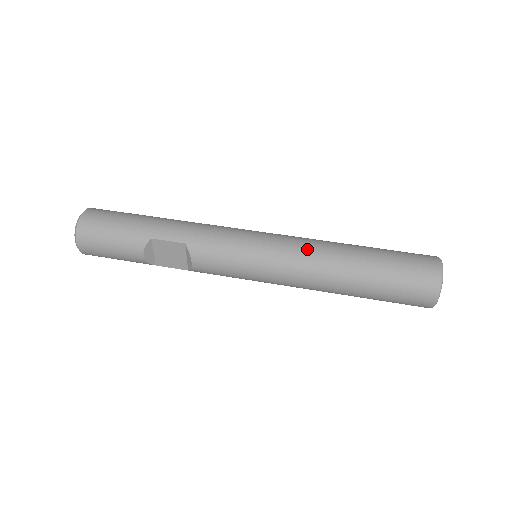
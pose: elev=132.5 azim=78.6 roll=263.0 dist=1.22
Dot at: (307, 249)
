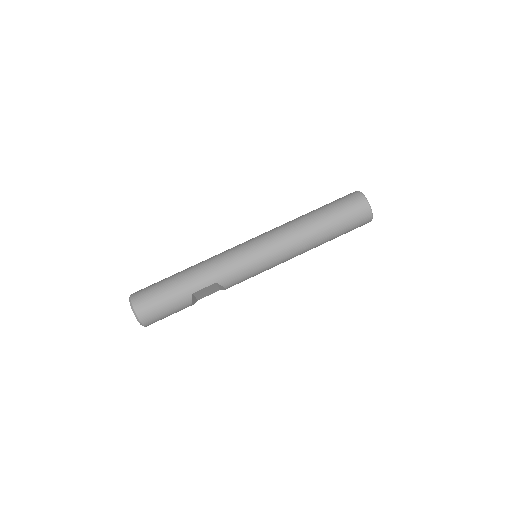
Dot at: (289, 239)
